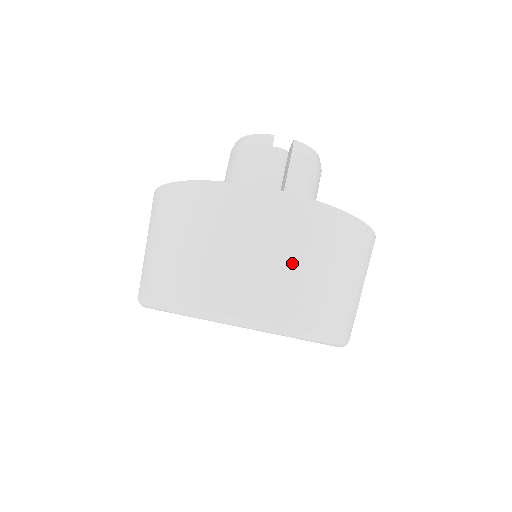
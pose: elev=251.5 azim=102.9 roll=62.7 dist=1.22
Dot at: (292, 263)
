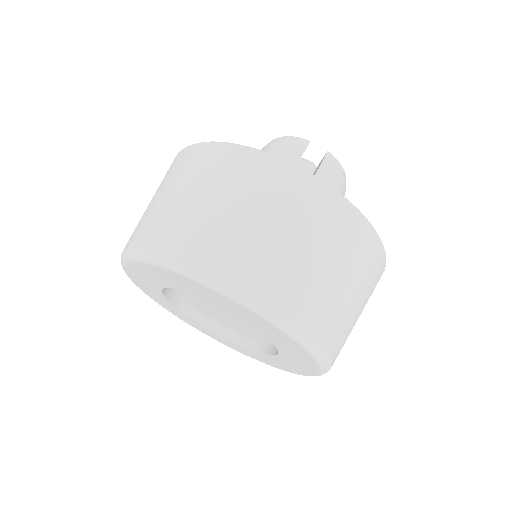
Dot at: (300, 246)
